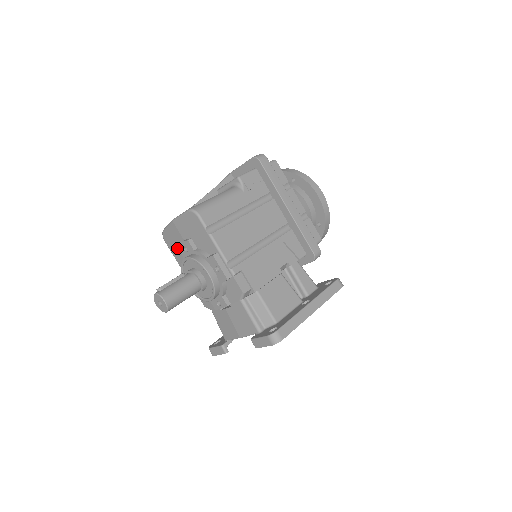
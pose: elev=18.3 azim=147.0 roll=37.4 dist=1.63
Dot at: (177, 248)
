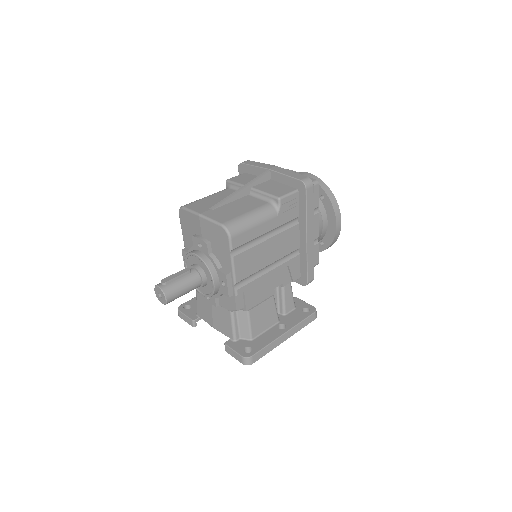
Dot at: (190, 231)
